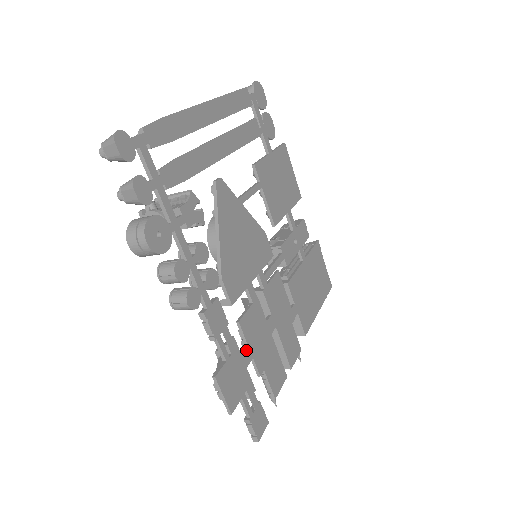
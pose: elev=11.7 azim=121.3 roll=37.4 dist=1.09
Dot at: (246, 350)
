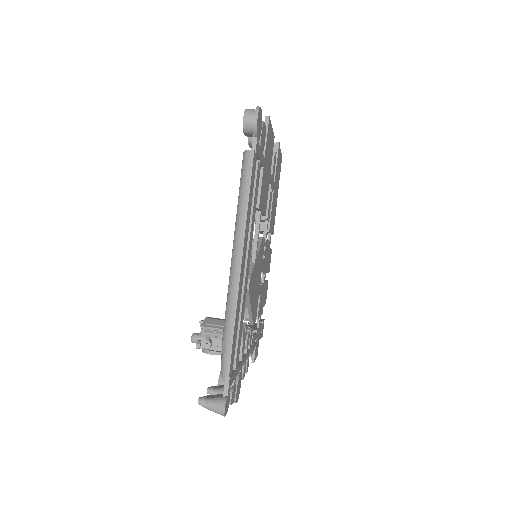
Dot at: (259, 321)
